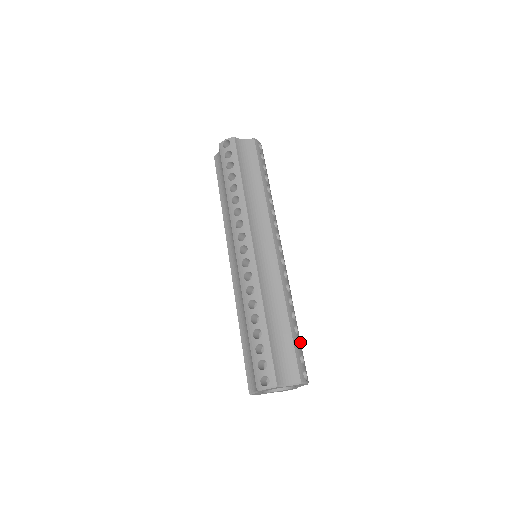
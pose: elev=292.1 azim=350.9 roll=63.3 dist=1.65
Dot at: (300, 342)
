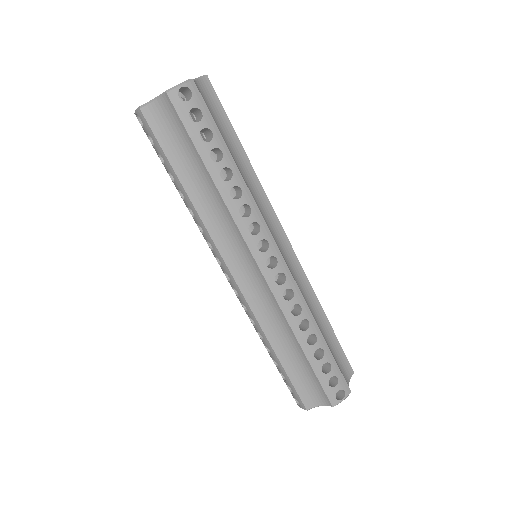
Dot at: (329, 360)
